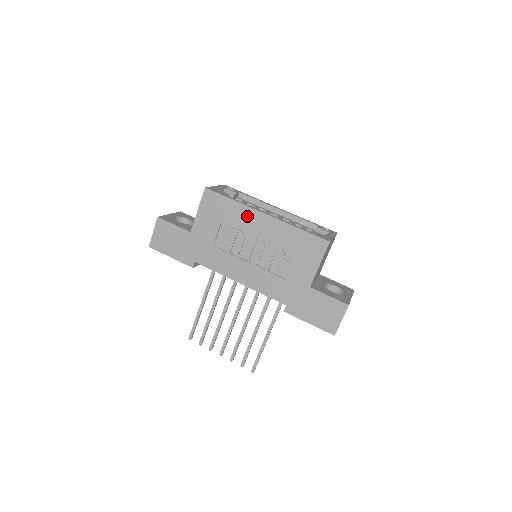
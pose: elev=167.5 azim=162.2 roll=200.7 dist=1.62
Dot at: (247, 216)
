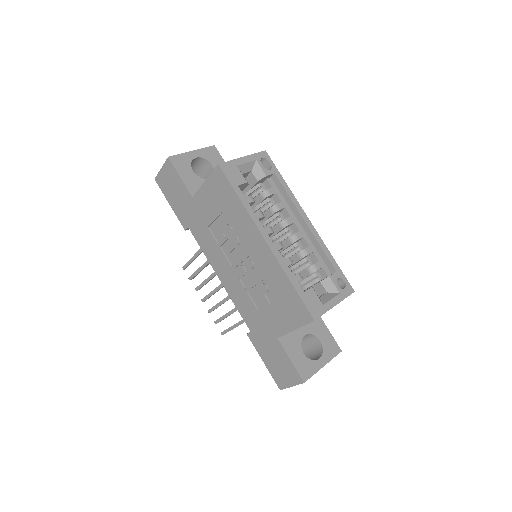
Dot at: (247, 227)
